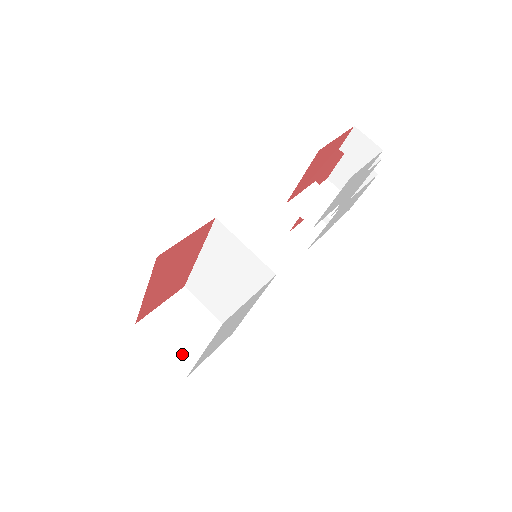
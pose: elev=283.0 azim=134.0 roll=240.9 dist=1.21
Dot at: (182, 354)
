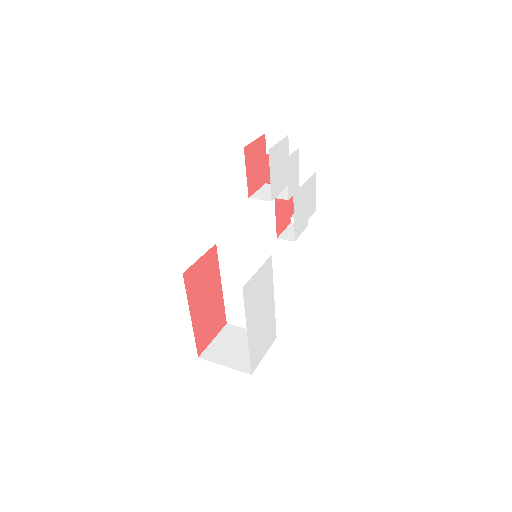
Dot at: (242, 363)
